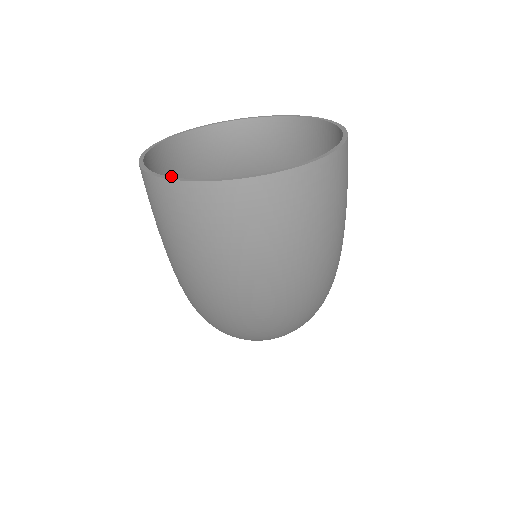
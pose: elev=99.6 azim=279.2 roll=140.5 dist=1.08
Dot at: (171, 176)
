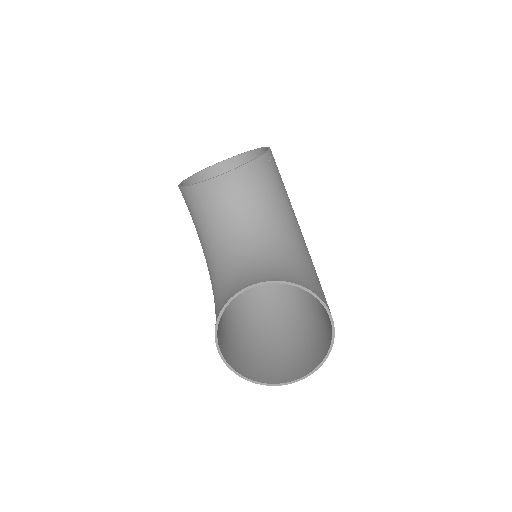
Dot at: occluded
